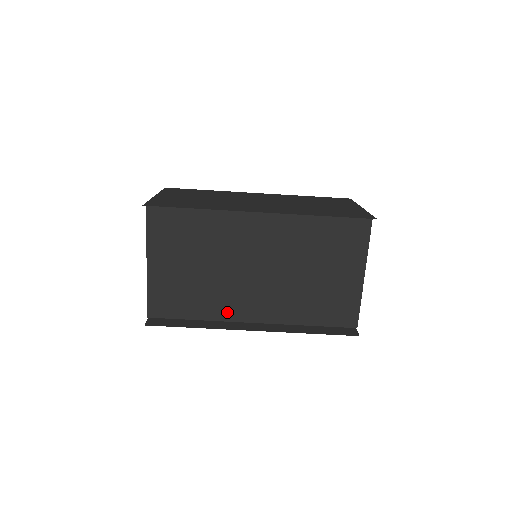
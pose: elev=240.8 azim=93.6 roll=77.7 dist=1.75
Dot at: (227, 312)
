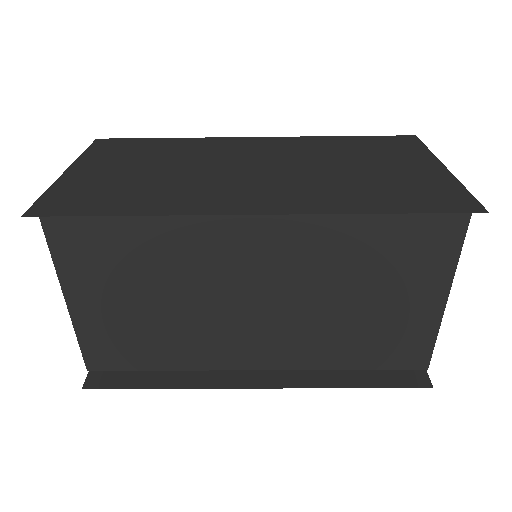
Dot at: (213, 358)
